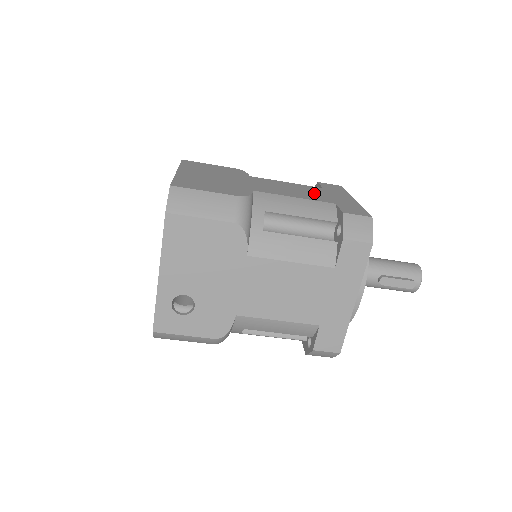
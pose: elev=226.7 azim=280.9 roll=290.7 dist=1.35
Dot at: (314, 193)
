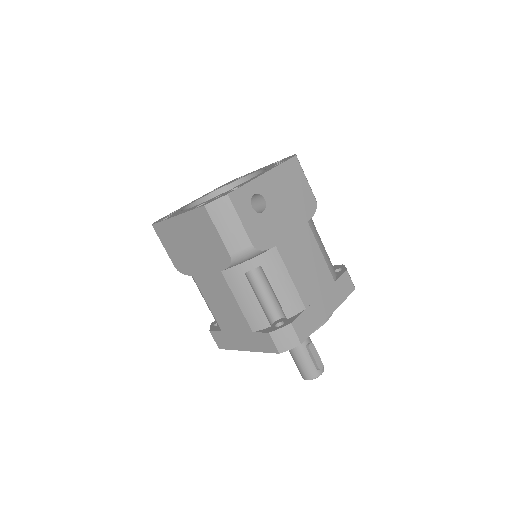
Dot at: occluded
